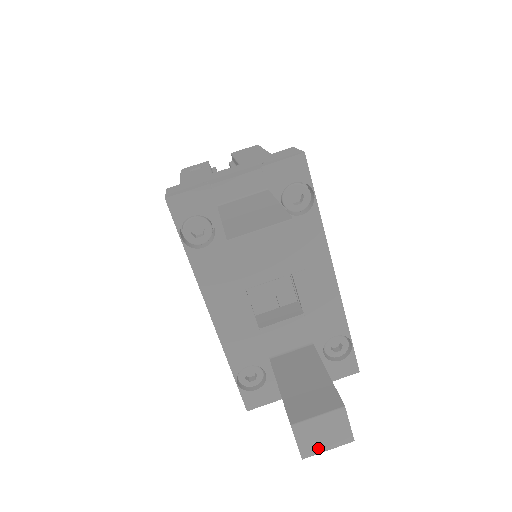
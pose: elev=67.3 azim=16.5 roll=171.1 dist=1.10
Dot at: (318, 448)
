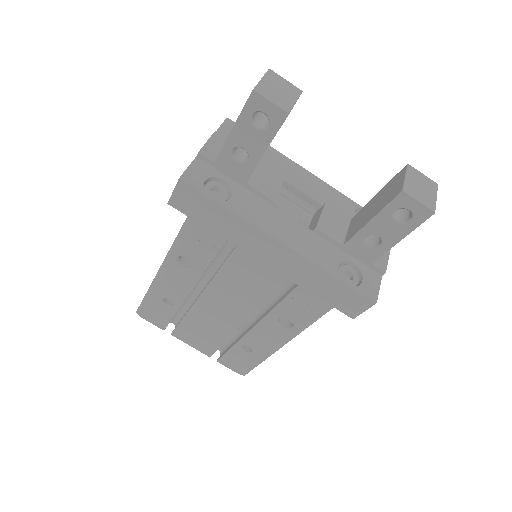
Dot at: (431, 199)
